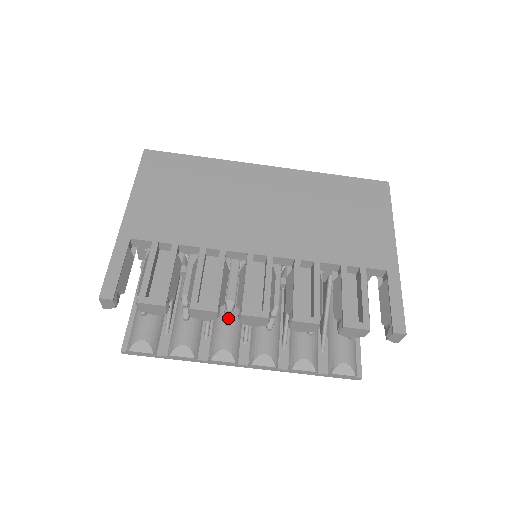
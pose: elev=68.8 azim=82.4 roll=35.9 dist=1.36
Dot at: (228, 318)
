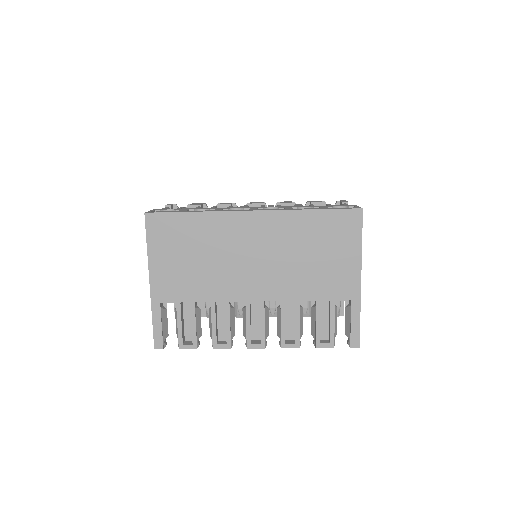
Dot at: occluded
